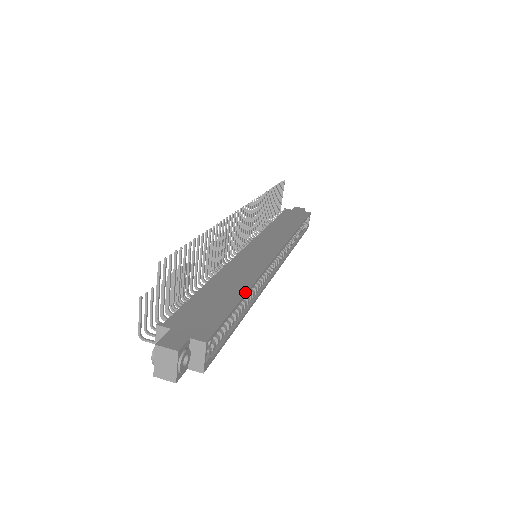
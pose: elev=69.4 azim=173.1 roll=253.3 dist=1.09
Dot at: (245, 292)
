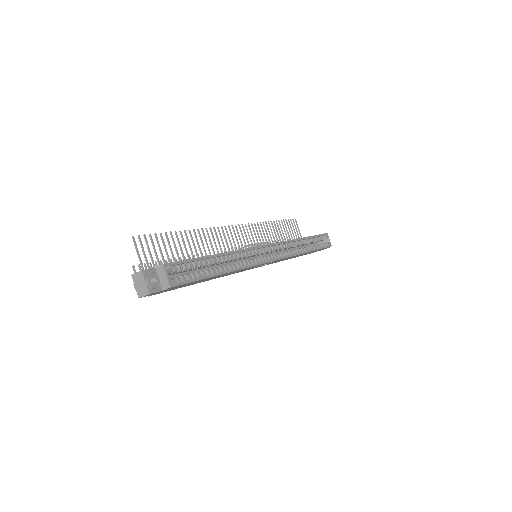
Dot at: (216, 254)
